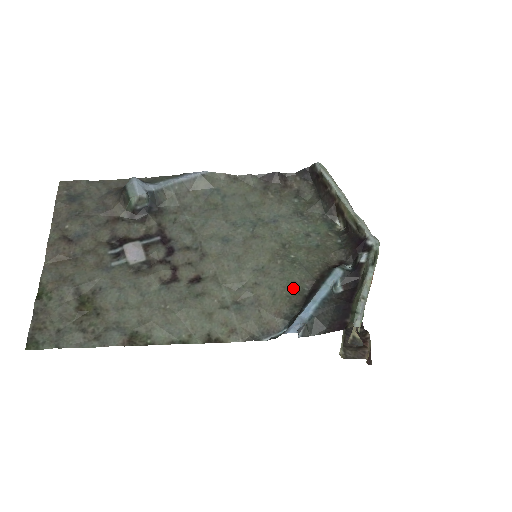
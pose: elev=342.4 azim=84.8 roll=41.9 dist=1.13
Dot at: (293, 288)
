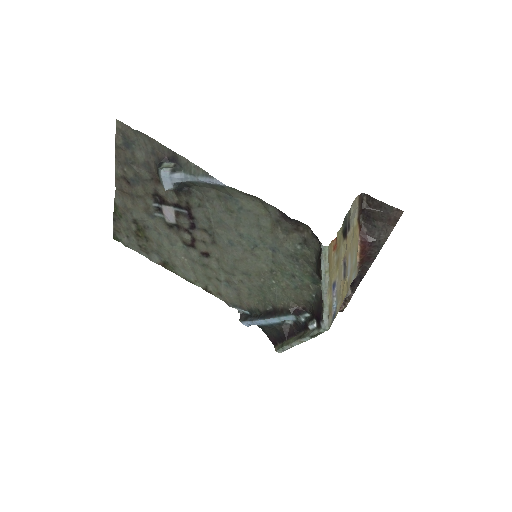
Dot at: (263, 300)
